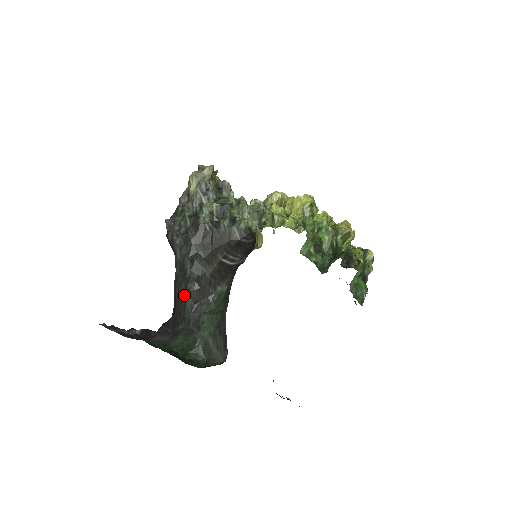
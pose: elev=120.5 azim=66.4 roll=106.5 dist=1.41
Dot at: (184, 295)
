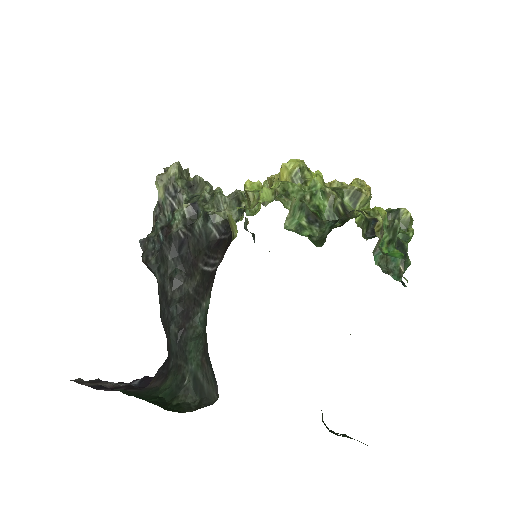
Dot at: (168, 323)
